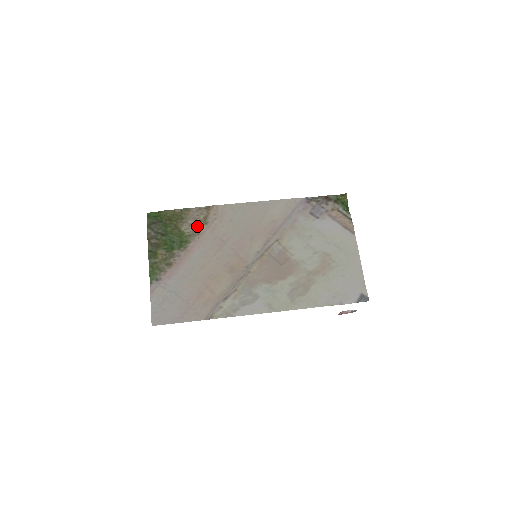
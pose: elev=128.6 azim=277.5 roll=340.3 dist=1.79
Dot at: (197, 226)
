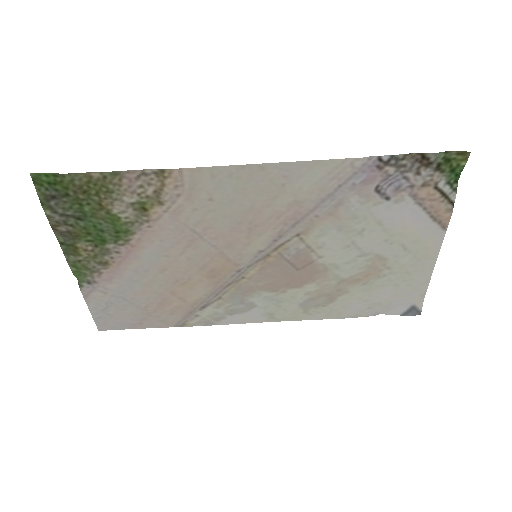
Dot at: (143, 208)
